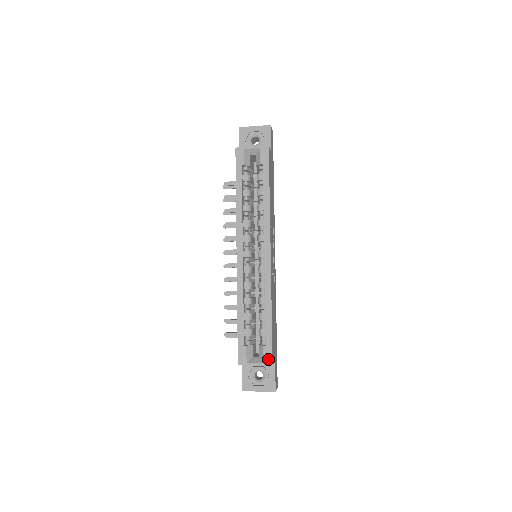
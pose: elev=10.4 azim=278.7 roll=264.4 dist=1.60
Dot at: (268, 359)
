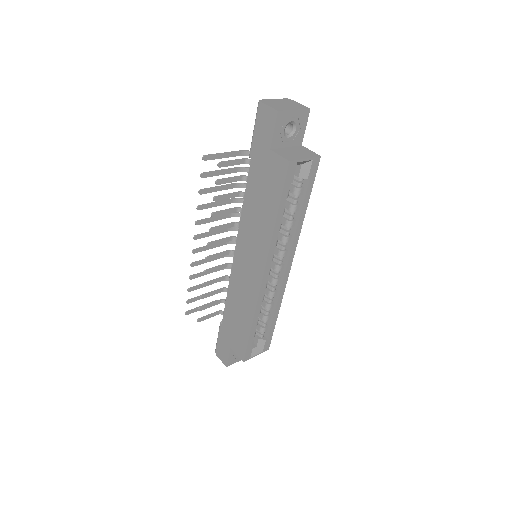
Dot at: (267, 347)
